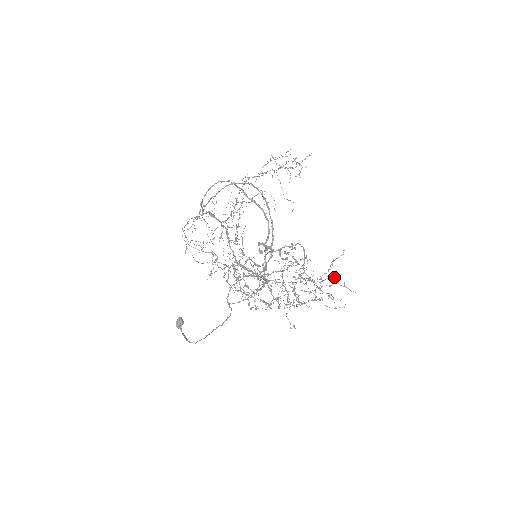
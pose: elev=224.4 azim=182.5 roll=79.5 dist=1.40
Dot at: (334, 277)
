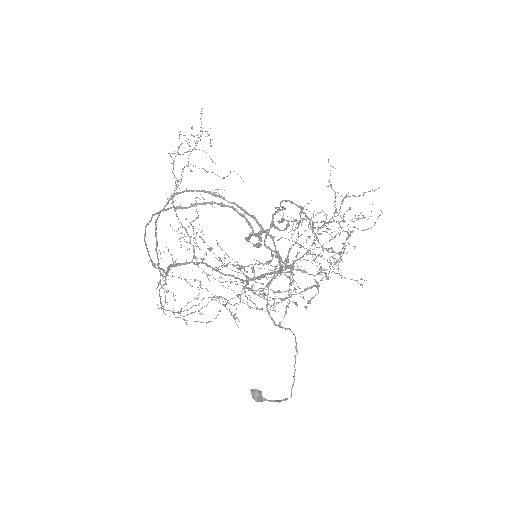
Dot at: (346, 195)
